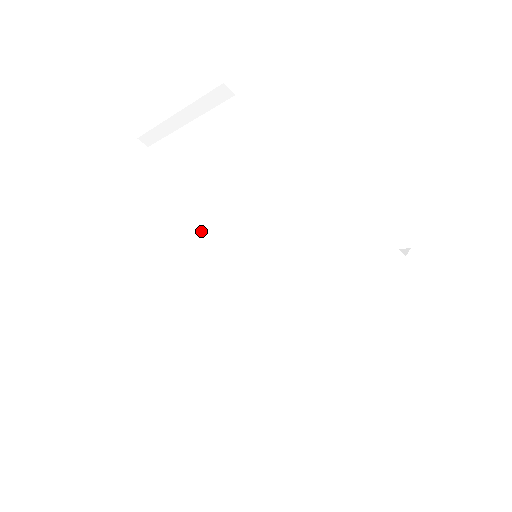
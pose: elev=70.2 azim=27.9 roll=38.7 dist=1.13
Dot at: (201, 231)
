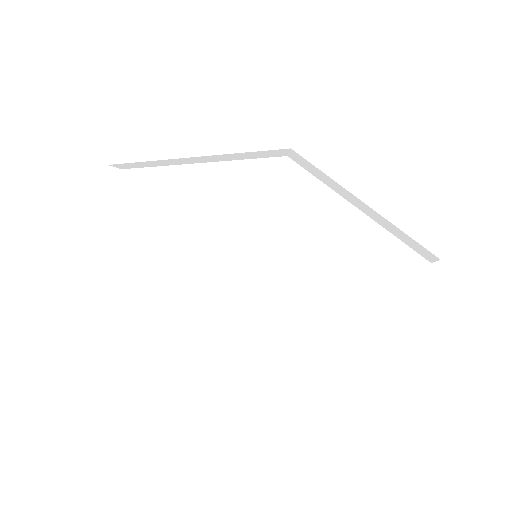
Dot at: (245, 234)
